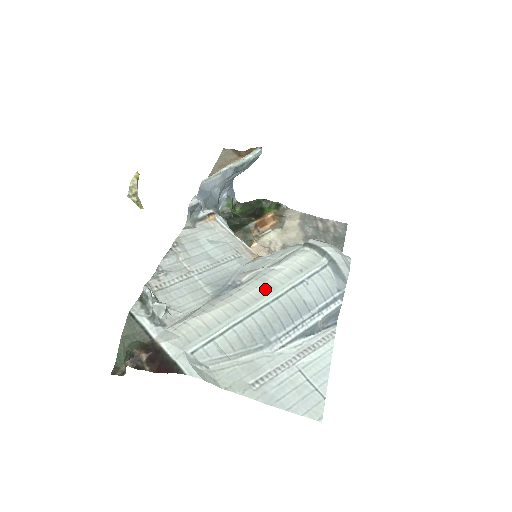
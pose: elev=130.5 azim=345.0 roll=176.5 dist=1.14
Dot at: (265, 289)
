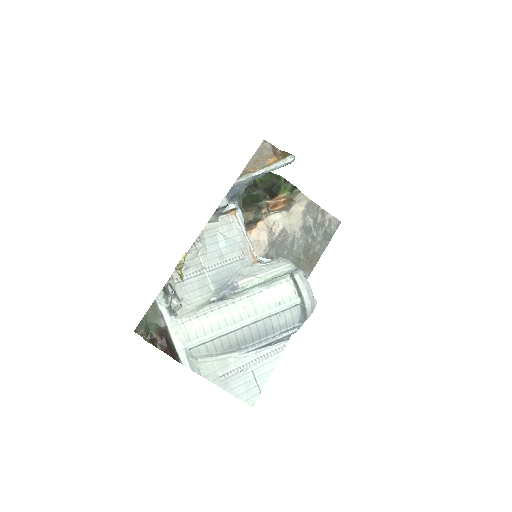
Dot at: (250, 312)
